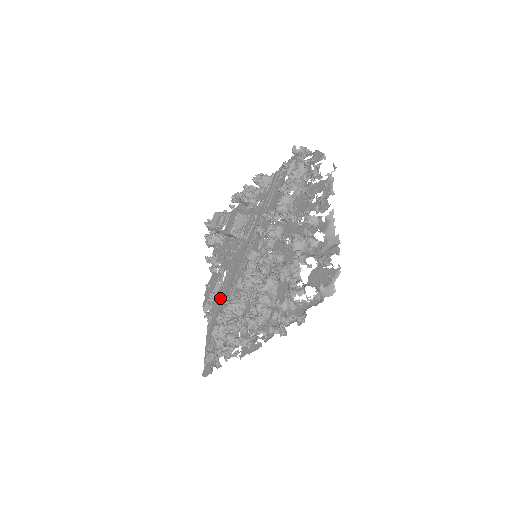
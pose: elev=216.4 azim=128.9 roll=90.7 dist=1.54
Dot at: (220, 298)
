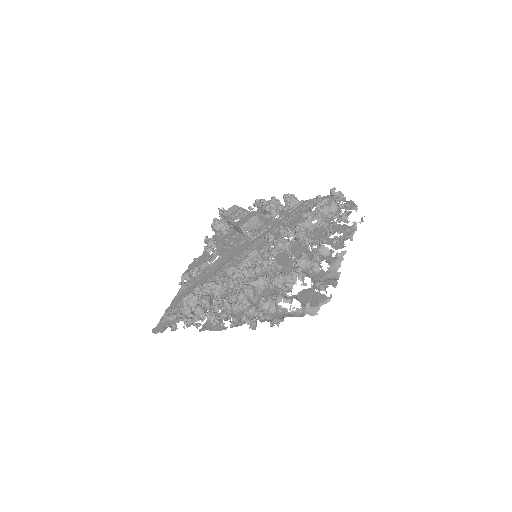
Dot at: (202, 275)
